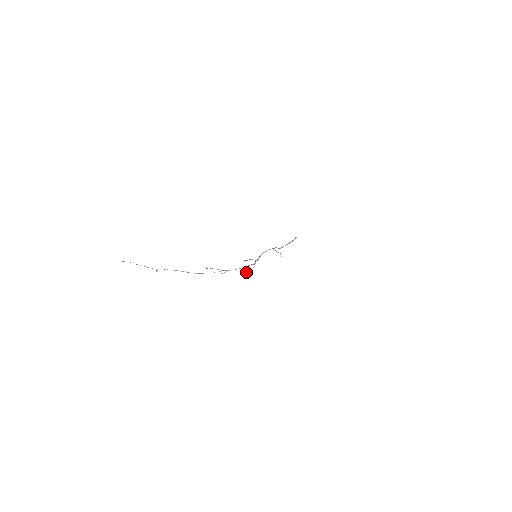
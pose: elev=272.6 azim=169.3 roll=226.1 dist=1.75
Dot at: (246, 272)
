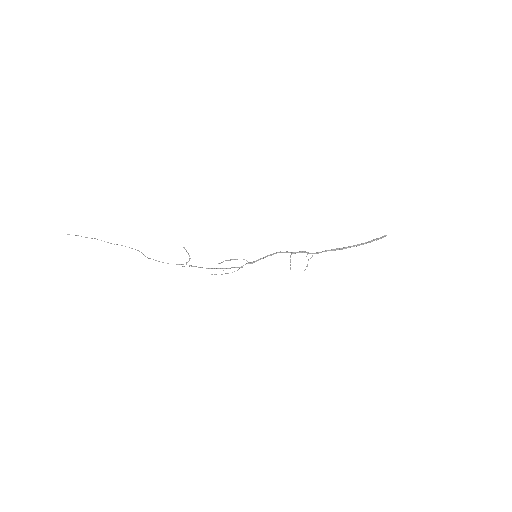
Dot at: occluded
